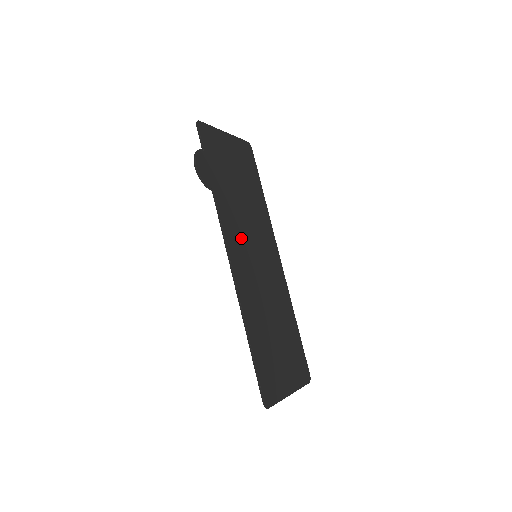
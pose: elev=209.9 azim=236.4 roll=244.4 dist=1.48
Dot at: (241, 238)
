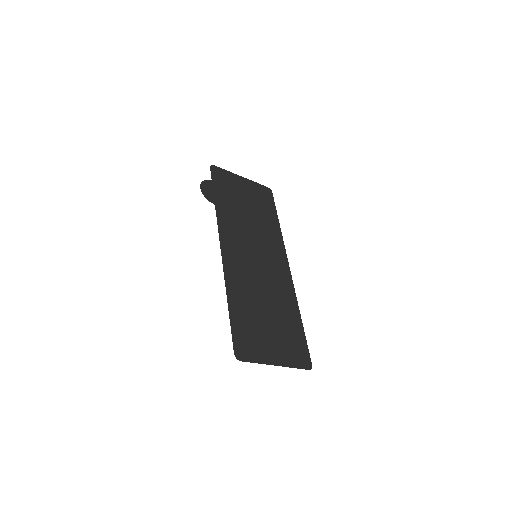
Dot at: (240, 240)
